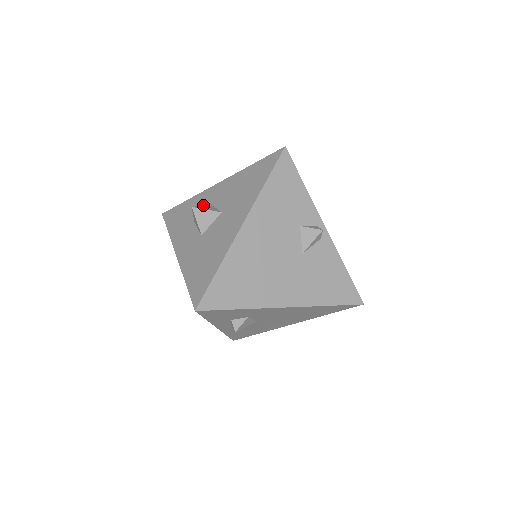
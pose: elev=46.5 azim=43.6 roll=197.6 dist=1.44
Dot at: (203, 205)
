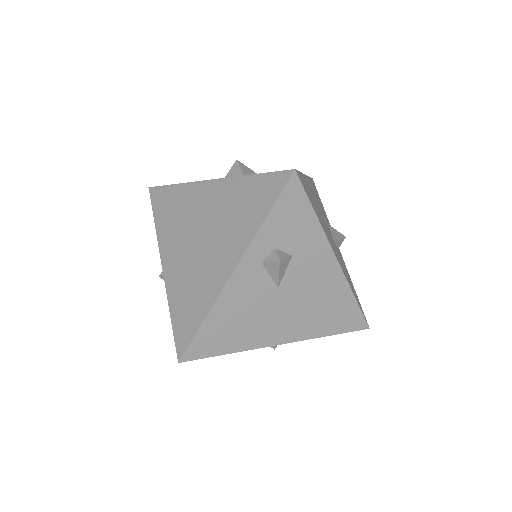
Dot at: occluded
